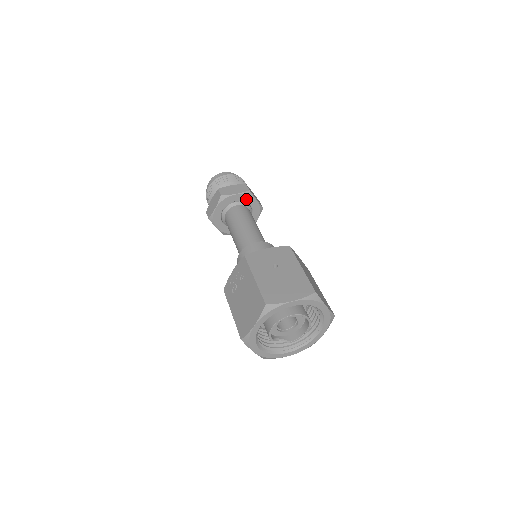
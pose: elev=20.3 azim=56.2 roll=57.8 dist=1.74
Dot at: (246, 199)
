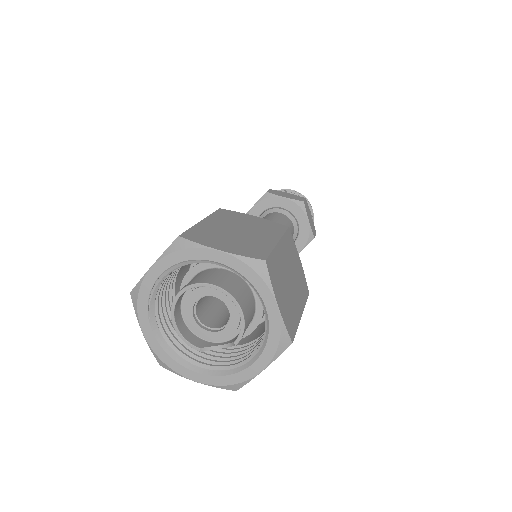
Dot at: (270, 204)
